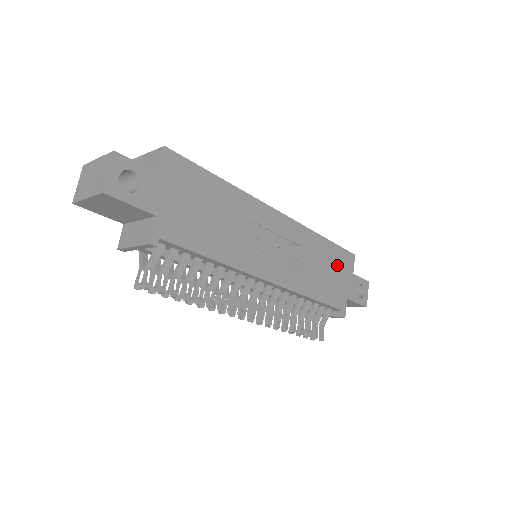
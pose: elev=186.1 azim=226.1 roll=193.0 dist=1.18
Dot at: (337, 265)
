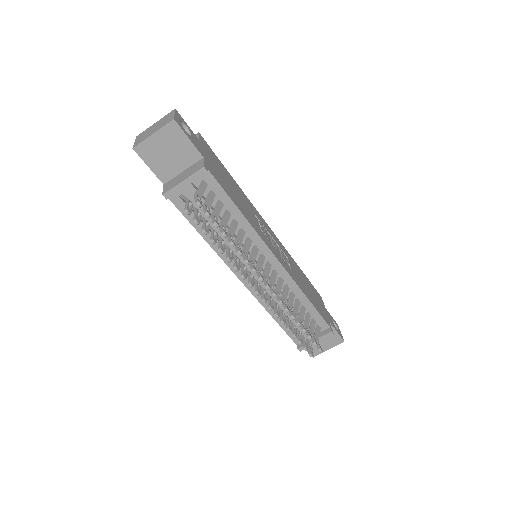
Dot at: (313, 292)
